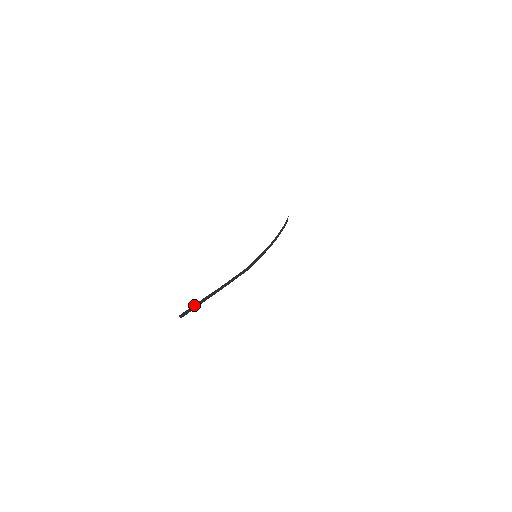
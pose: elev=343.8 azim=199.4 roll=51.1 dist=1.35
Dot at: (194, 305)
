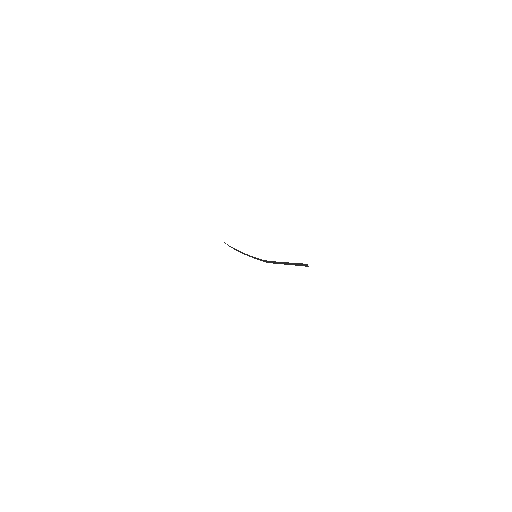
Dot at: (298, 263)
